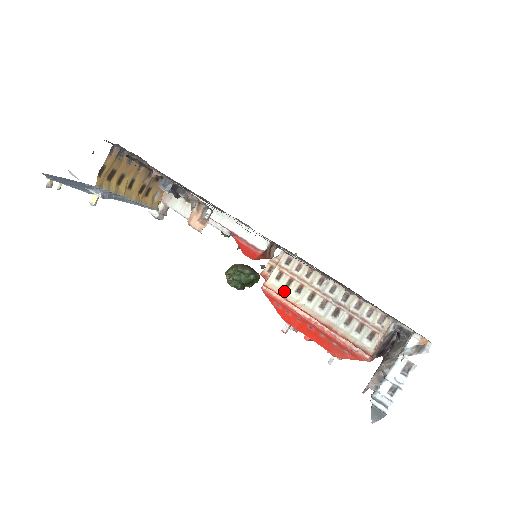
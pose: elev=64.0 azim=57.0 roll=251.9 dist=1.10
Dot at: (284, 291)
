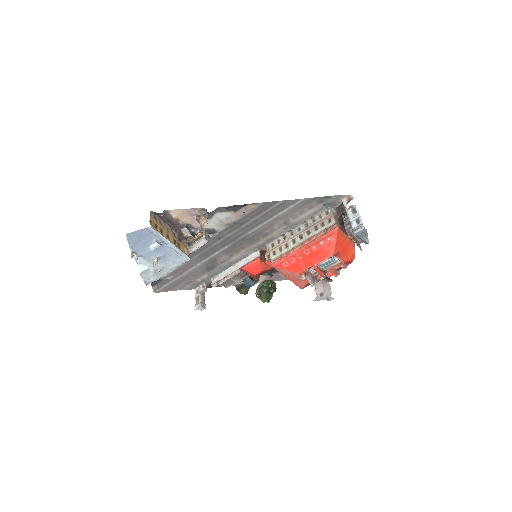
Dot at: (281, 254)
